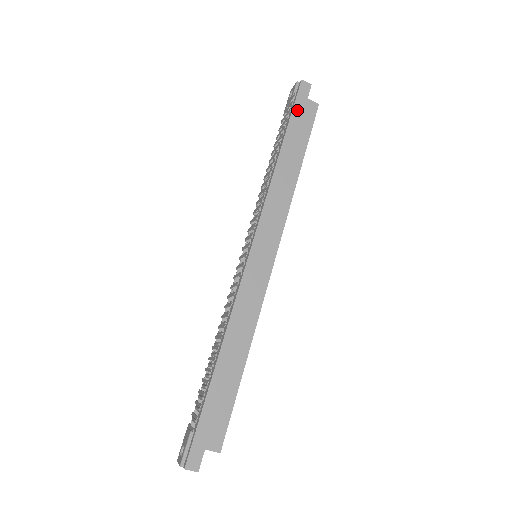
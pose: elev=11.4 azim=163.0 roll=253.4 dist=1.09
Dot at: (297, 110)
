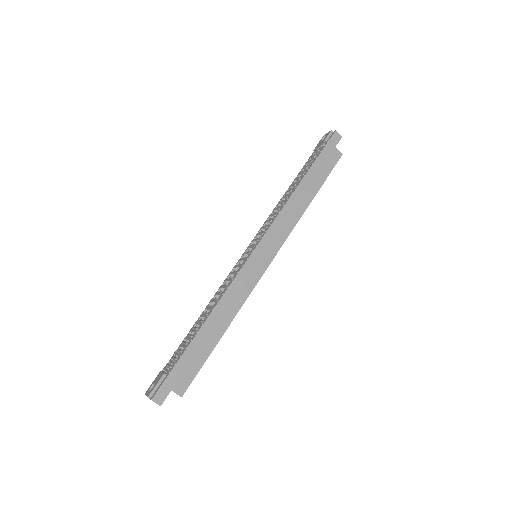
Dot at: (325, 153)
